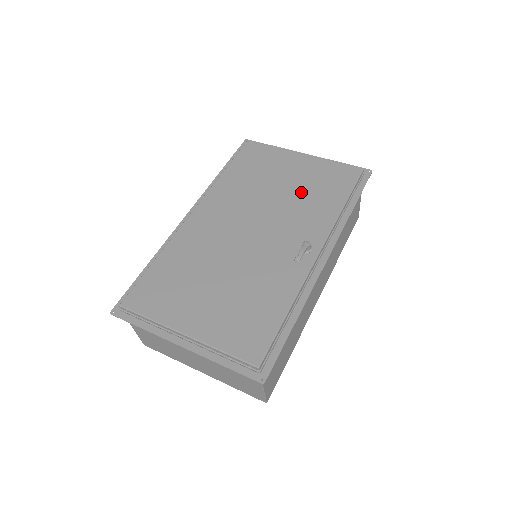
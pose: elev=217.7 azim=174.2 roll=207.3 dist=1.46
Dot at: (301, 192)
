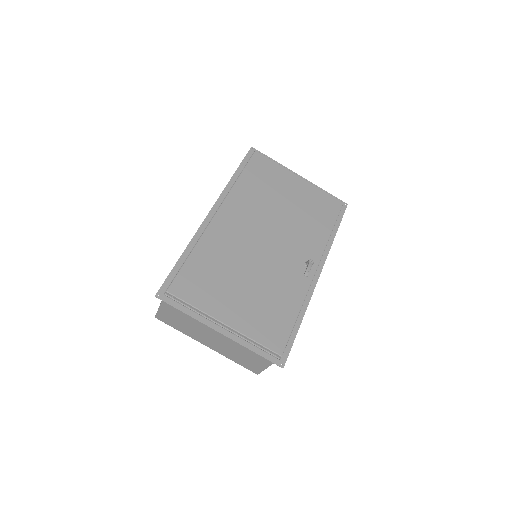
Dot at: (301, 213)
